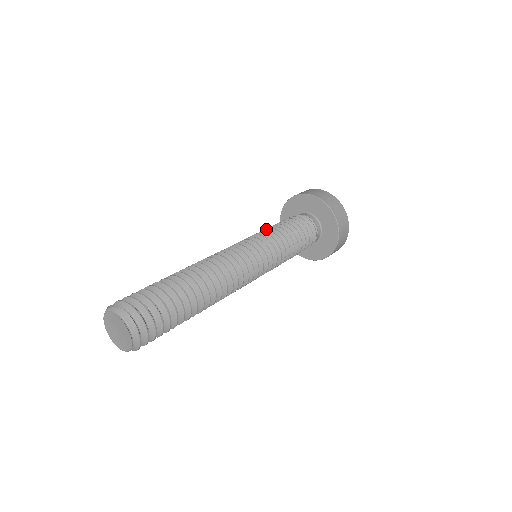
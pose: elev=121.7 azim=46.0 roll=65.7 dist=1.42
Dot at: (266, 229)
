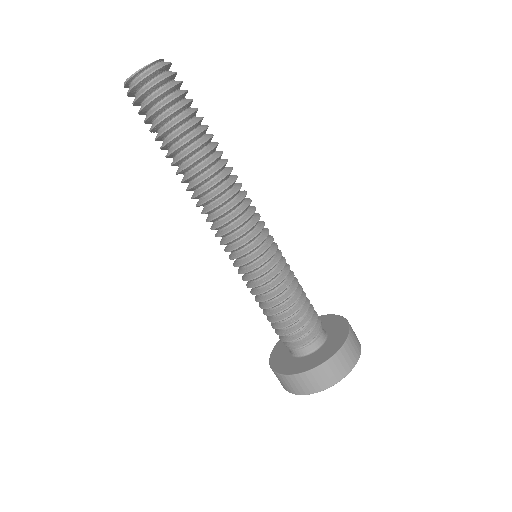
Dot at: occluded
